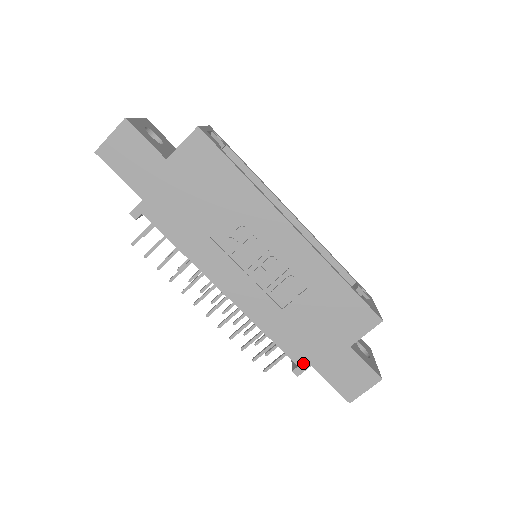
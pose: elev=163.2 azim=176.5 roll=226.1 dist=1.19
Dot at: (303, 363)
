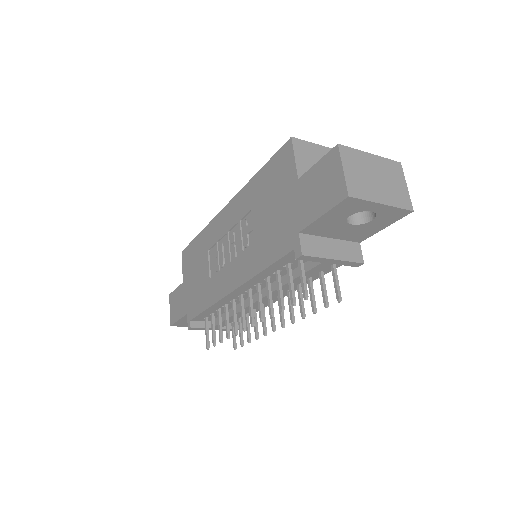
Dot at: (294, 242)
